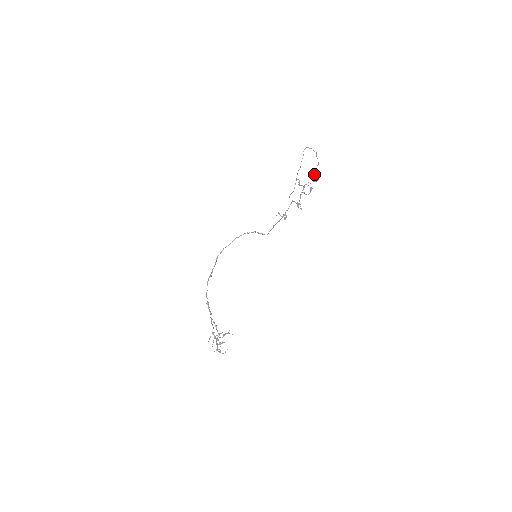
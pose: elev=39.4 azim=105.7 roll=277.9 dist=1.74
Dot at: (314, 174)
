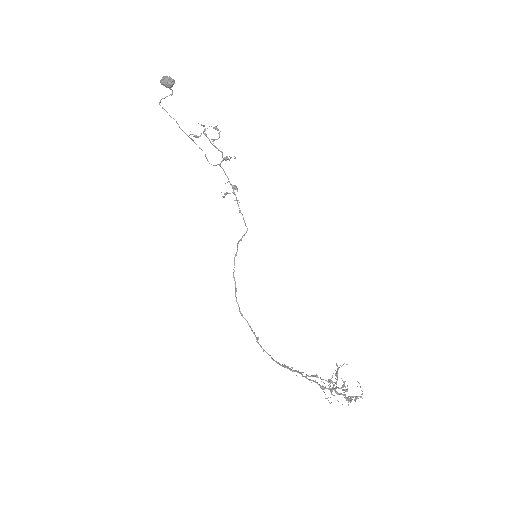
Dot at: (162, 80)
